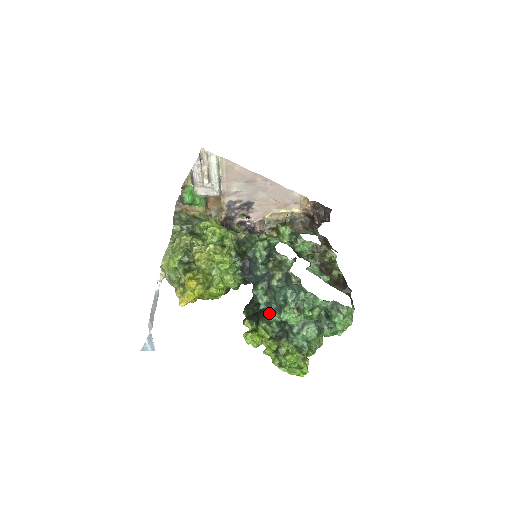
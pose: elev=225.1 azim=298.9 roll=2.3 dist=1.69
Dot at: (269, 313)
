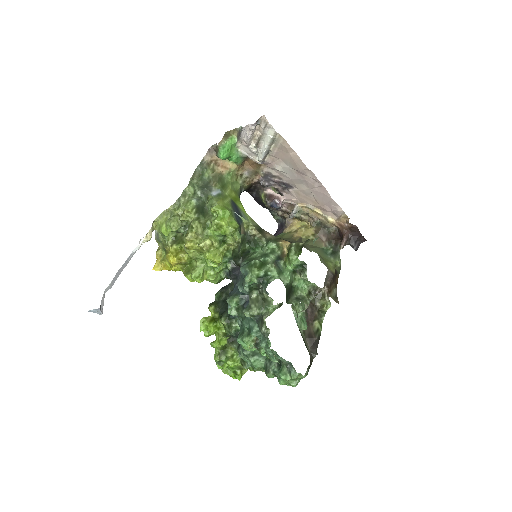
Dot at: (235, 317)
